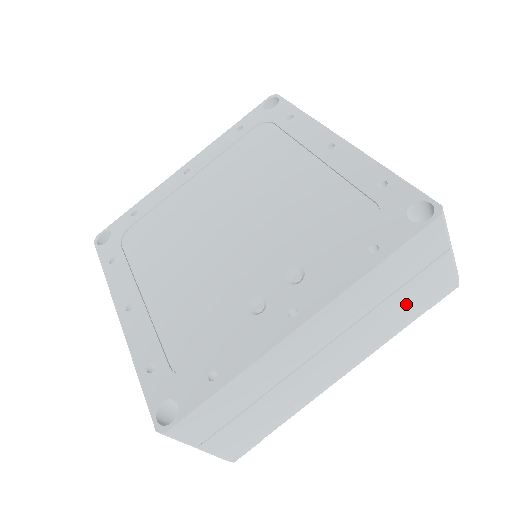
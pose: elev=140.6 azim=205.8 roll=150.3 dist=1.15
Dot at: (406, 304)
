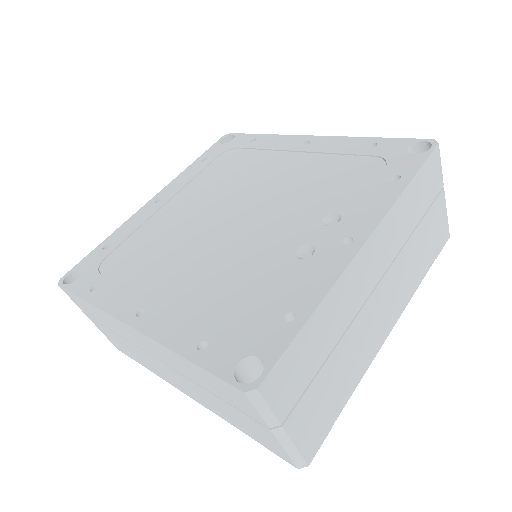
Dot at: (423, 246)
